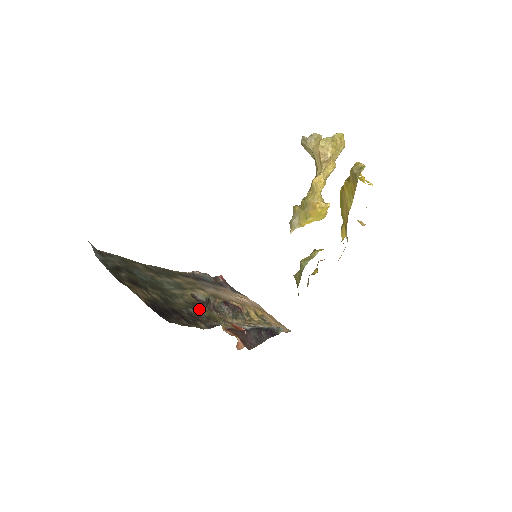
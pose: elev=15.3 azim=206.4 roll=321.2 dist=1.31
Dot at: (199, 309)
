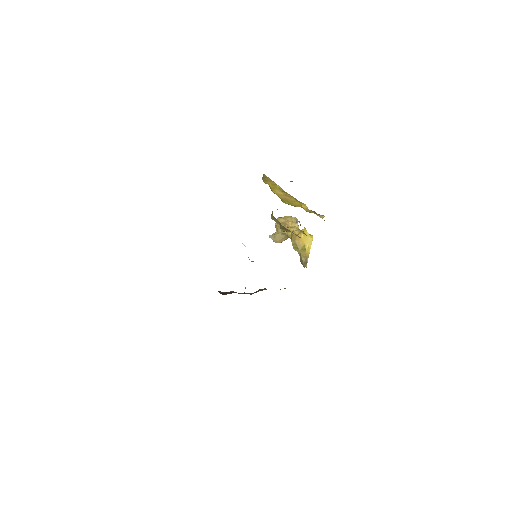
Dot at: occluded
